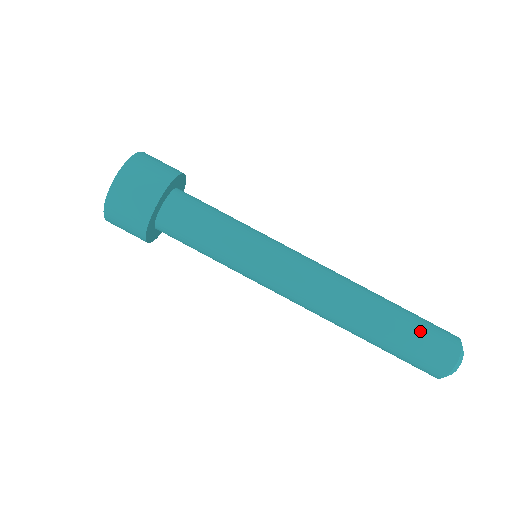
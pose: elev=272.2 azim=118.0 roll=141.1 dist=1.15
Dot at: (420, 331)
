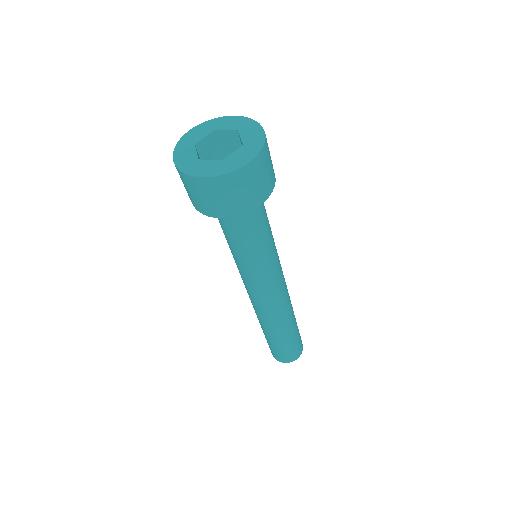
Dot at: (291, 346)
